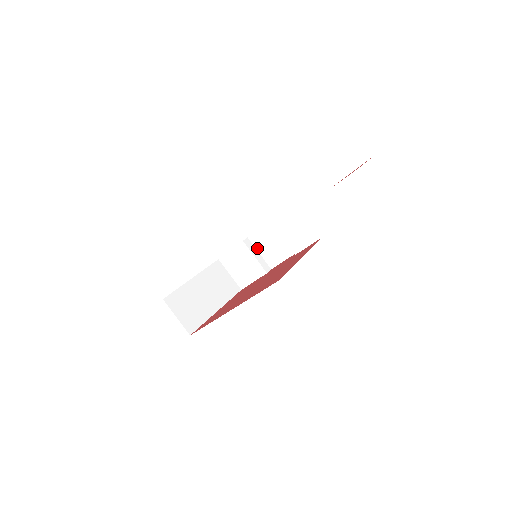
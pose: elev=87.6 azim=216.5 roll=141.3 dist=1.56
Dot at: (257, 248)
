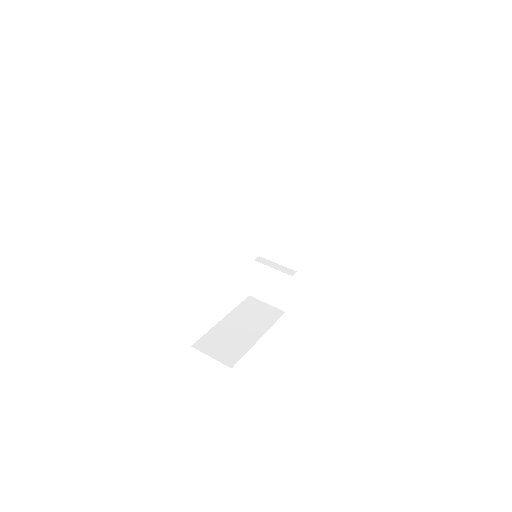
Dot at: (273, 260)
